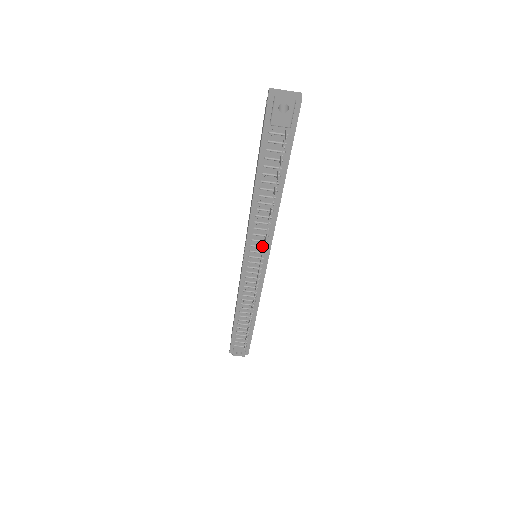
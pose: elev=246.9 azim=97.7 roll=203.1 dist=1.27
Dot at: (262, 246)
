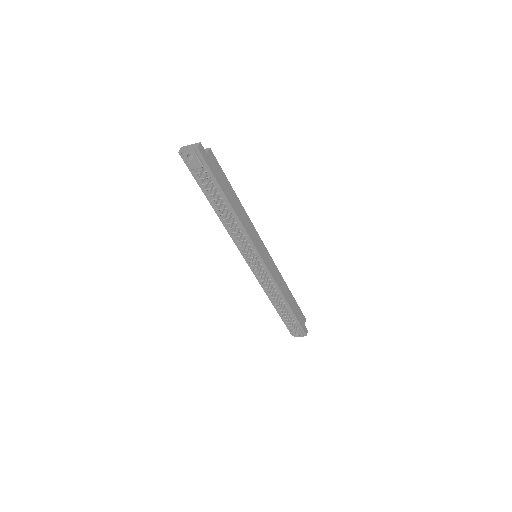
Dot at: (249, 248)
